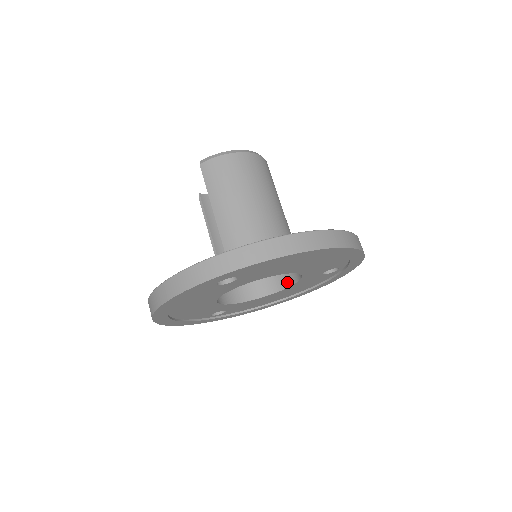
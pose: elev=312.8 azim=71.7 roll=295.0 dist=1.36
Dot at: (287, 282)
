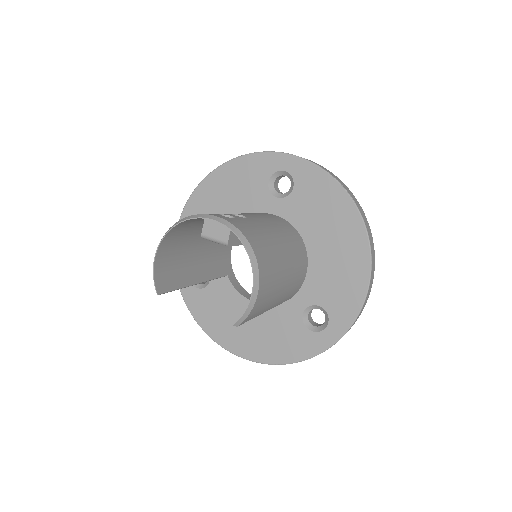
Dot at: occluded
